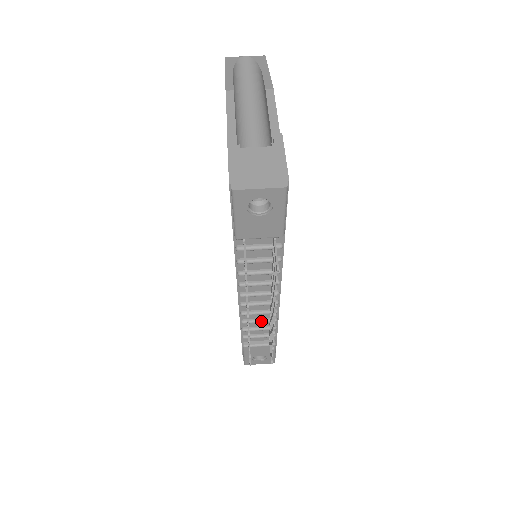
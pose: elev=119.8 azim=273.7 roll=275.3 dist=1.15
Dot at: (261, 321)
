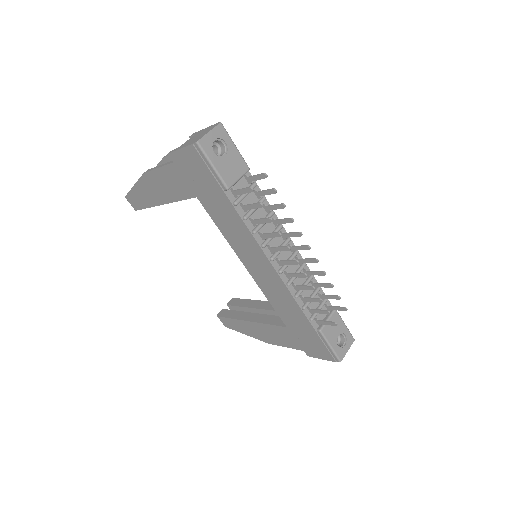
Dot at: (305, 284)
